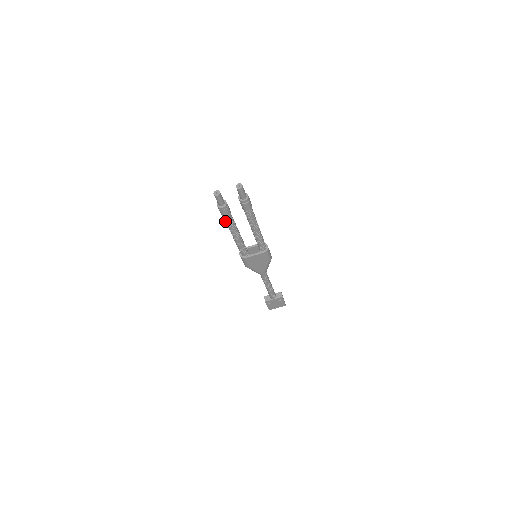
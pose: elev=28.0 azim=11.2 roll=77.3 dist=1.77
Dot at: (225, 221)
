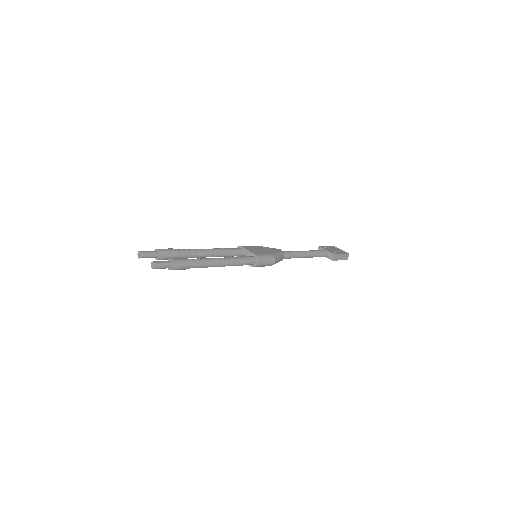
Dot at: occluded
